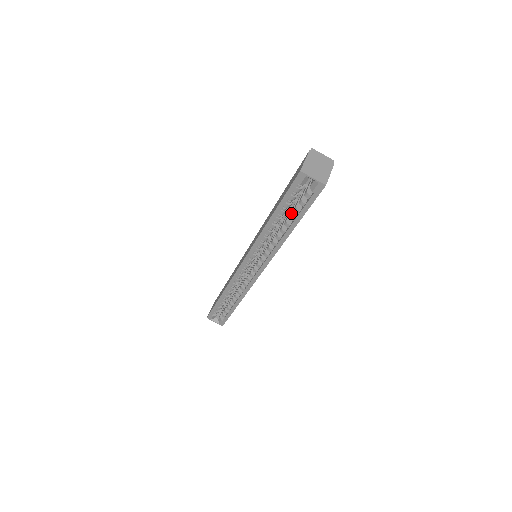
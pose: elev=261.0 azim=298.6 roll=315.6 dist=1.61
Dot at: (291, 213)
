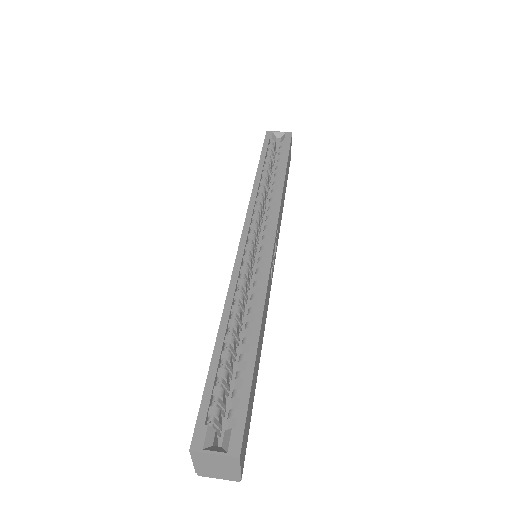
Dot at: (275, 168)
